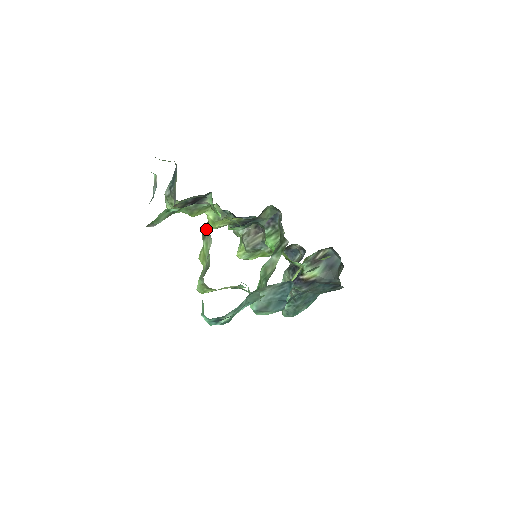
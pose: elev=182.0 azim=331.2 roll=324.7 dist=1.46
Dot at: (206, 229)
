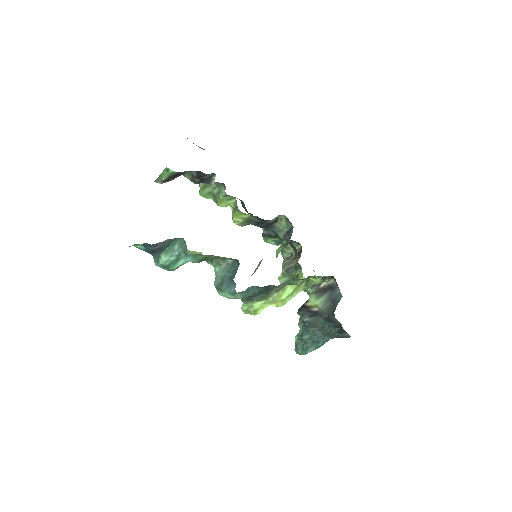
Dot at: occluded
